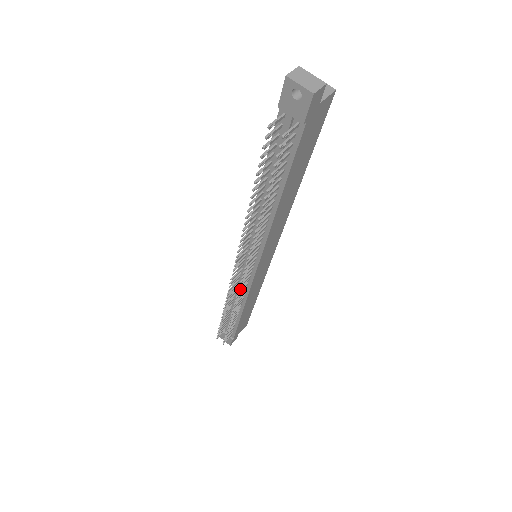
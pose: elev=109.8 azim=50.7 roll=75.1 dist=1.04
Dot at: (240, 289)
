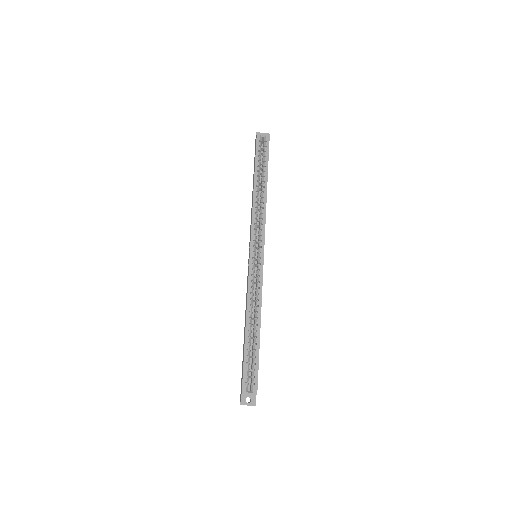
Dot at: occluded
